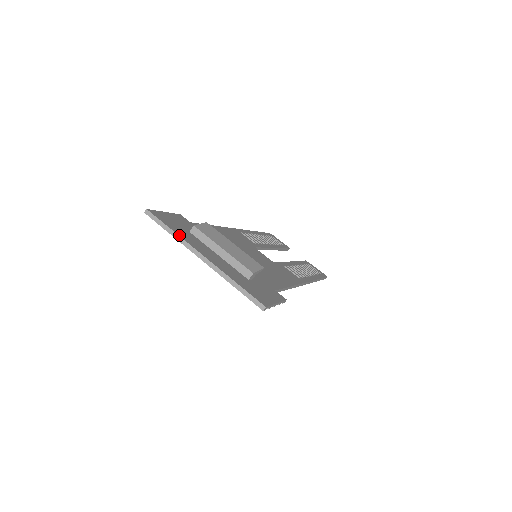
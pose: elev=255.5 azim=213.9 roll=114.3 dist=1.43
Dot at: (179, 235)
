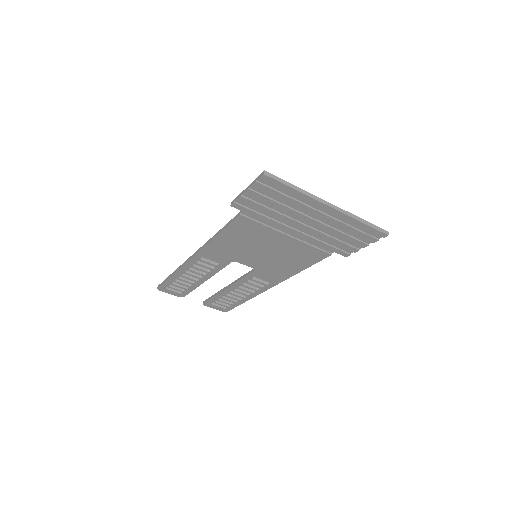
Dot at: (303, 190)
